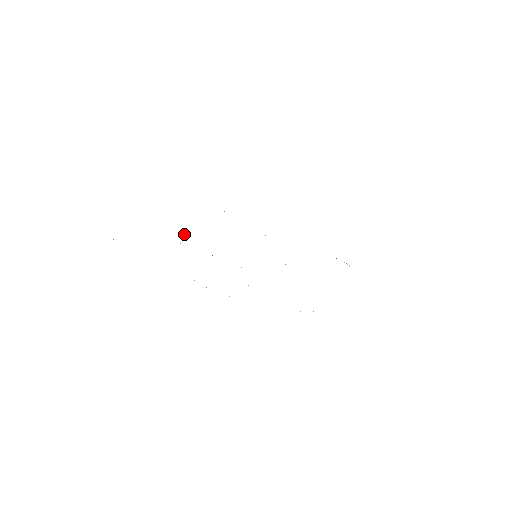
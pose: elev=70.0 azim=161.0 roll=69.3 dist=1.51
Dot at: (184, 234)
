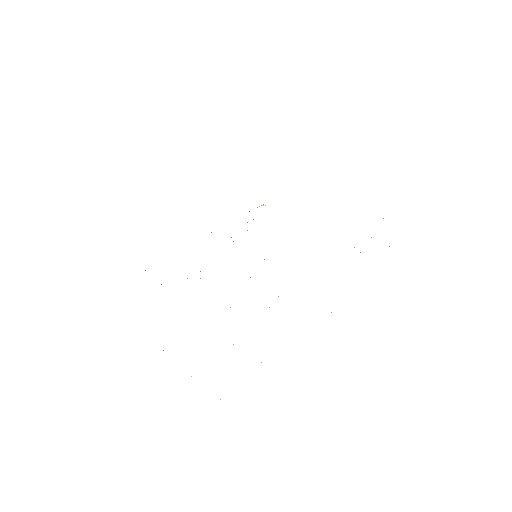
Dot at: occluded
